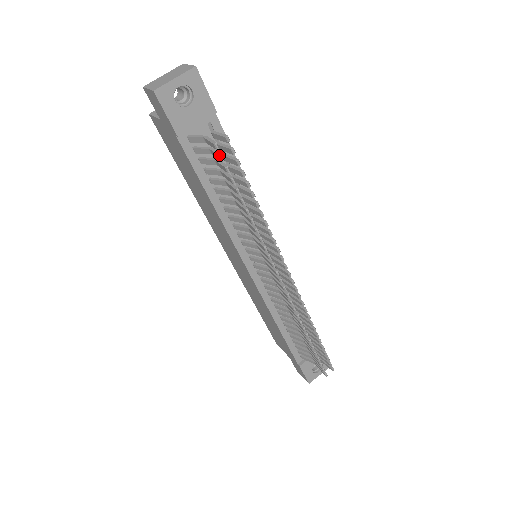
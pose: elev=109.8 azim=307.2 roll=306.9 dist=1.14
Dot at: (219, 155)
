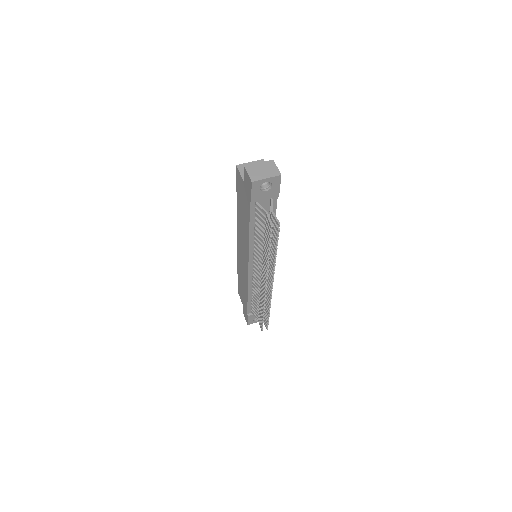
Dot at: (270, 230)
